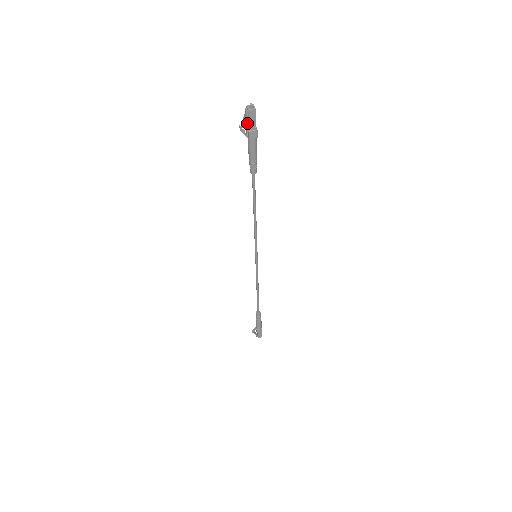
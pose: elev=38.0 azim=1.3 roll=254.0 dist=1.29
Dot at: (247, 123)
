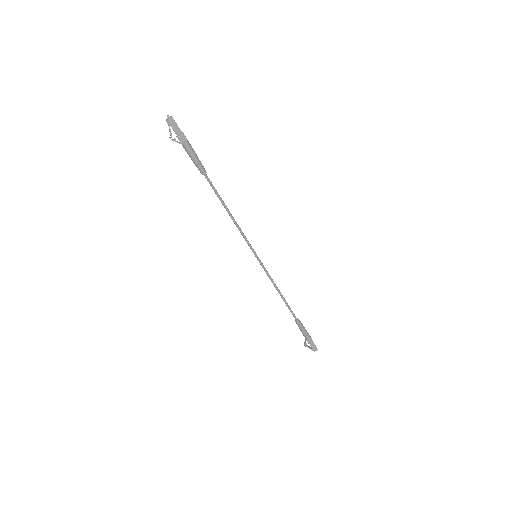
Dot at: occluded
